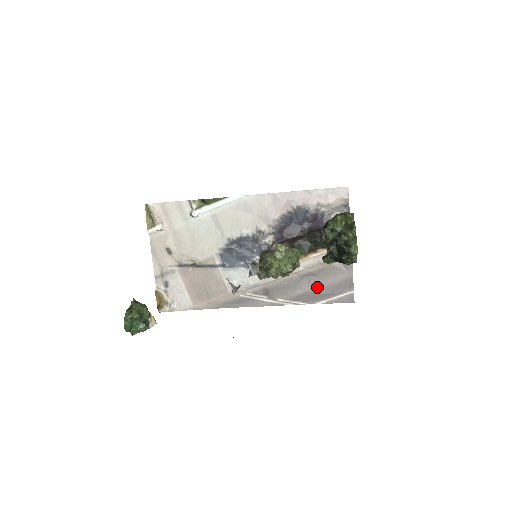
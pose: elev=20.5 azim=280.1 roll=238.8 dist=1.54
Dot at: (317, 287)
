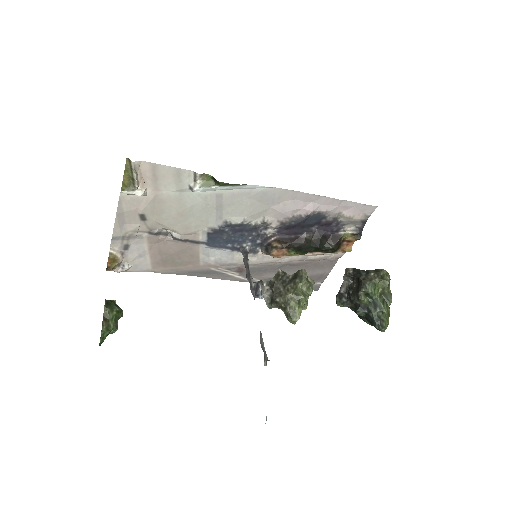
Dot at: occluded
